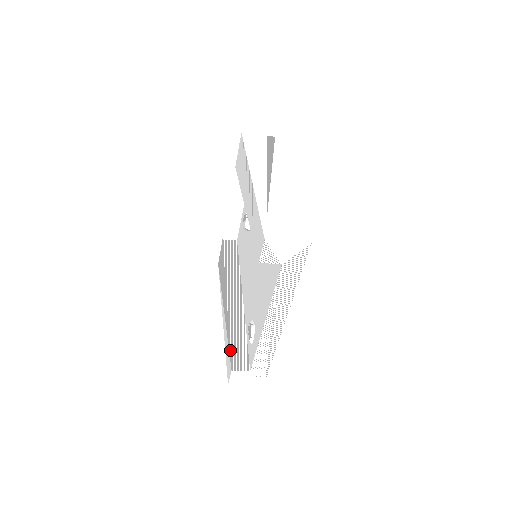
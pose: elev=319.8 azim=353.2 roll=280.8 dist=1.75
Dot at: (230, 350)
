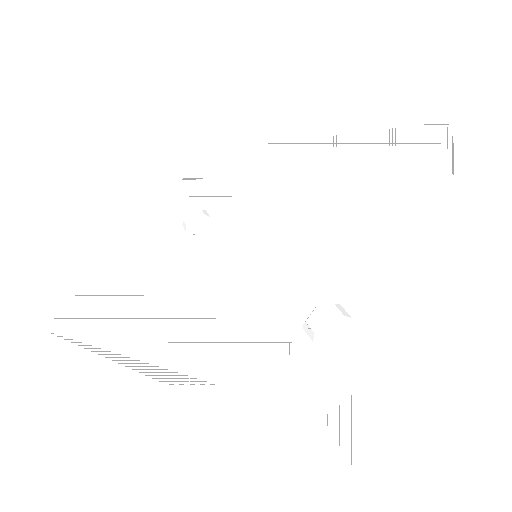
Dot at: occluded
